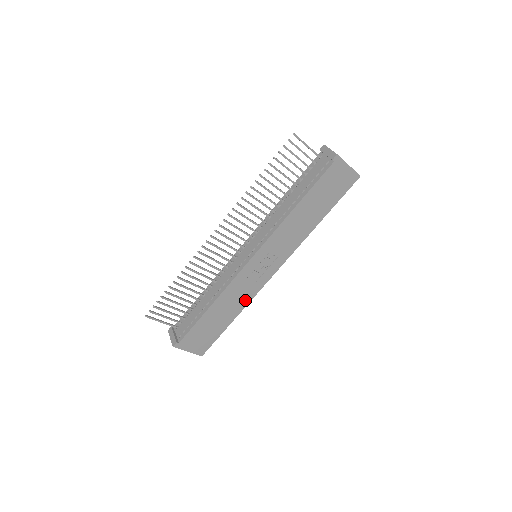
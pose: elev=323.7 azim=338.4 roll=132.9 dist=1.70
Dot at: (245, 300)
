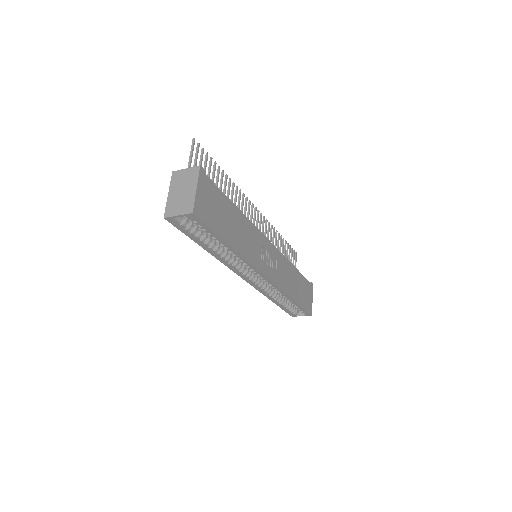
Dot at: (246, 252)
